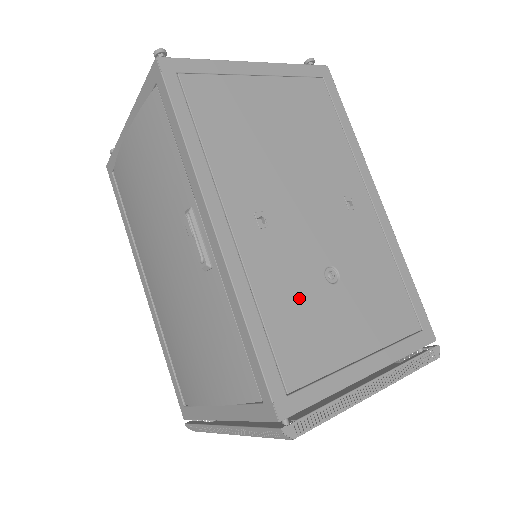
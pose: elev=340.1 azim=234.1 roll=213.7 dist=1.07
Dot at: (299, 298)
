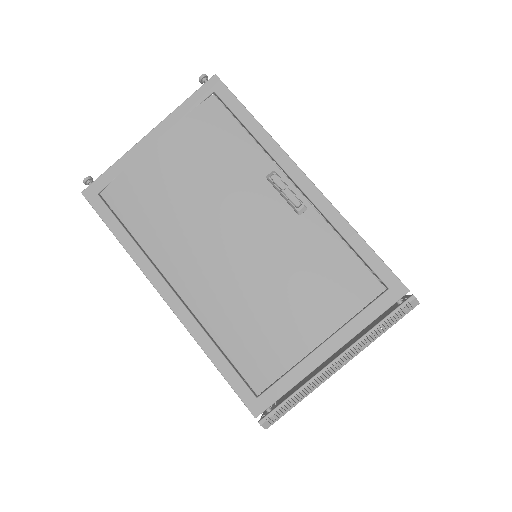
Dot at: occluded
